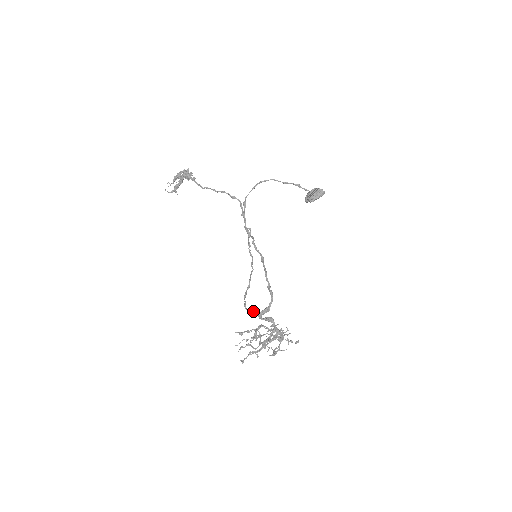
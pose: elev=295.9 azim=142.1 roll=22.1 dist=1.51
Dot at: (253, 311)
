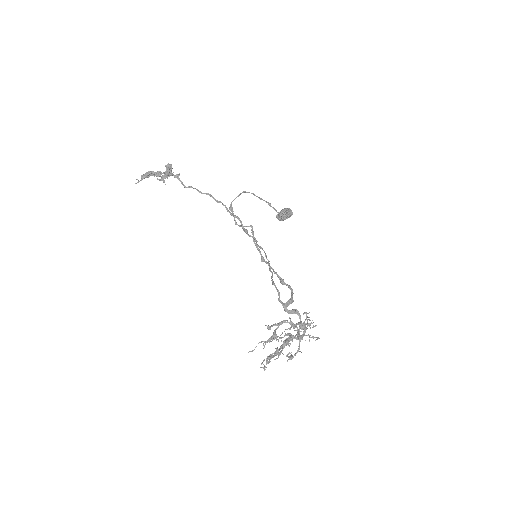
Dot at: occluded
